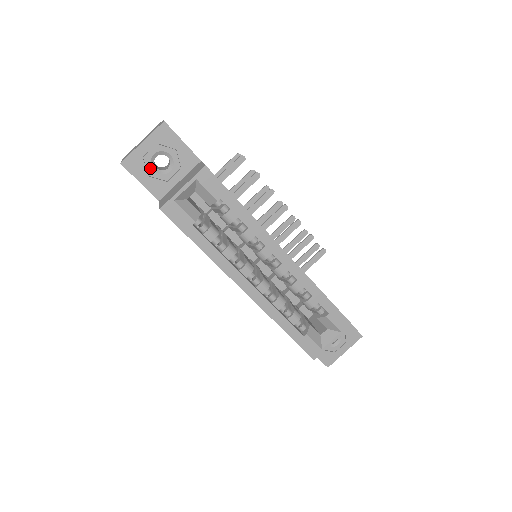
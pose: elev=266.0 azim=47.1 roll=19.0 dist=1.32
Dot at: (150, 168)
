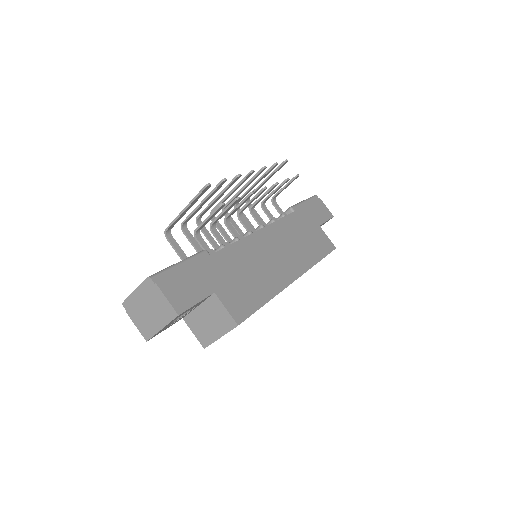
Dot at: (172, 323)
